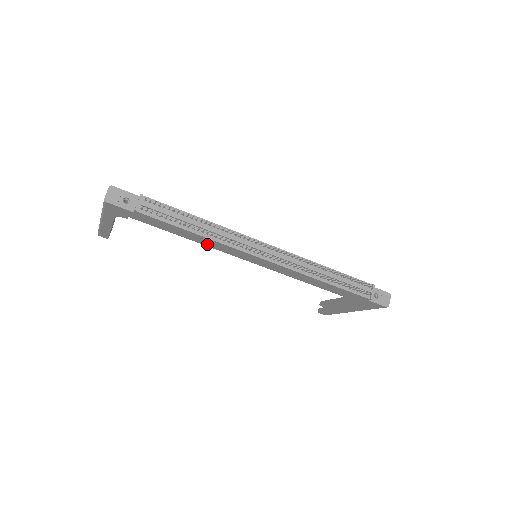
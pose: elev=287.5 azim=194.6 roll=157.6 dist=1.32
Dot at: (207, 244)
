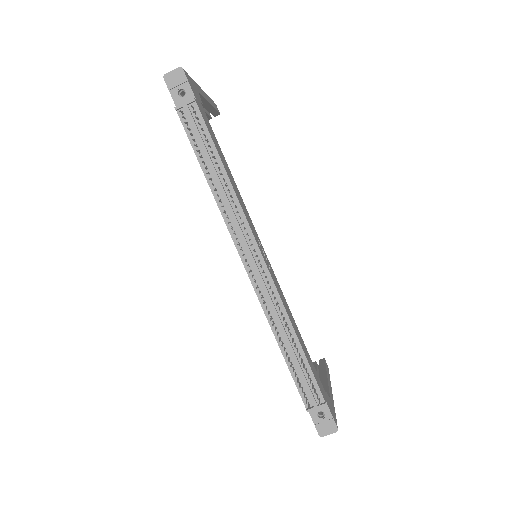
Dot at: occluded
